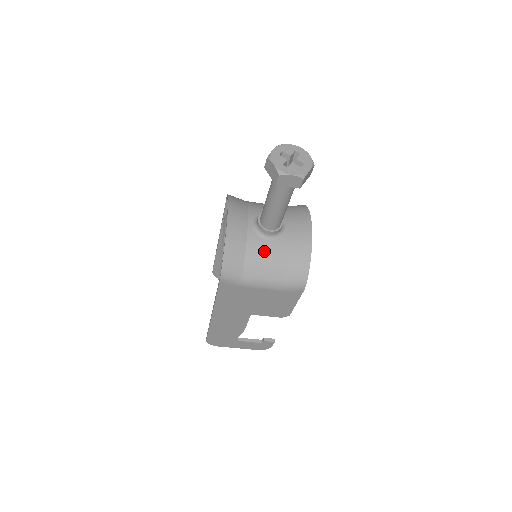
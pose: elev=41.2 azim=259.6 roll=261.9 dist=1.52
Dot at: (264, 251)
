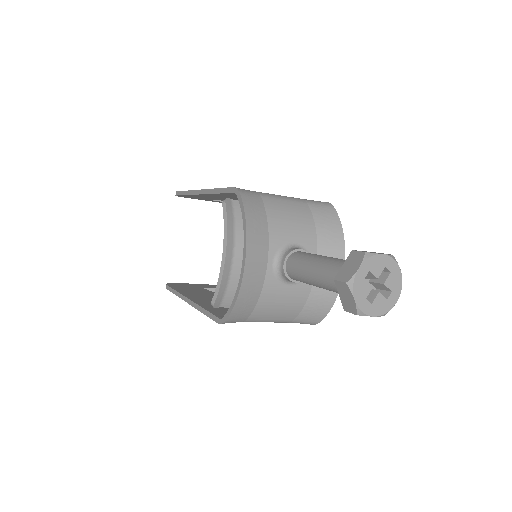
Dot at: (281, 298)
